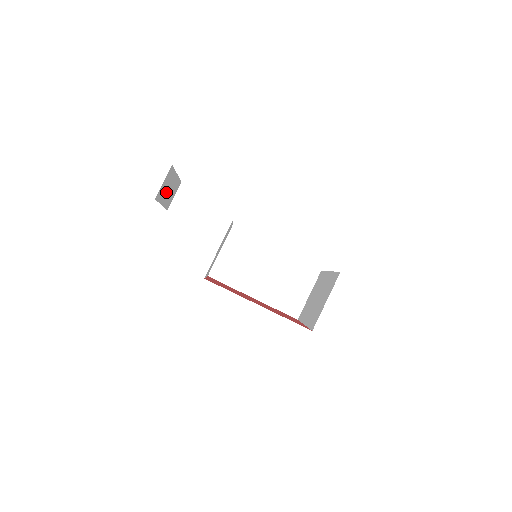
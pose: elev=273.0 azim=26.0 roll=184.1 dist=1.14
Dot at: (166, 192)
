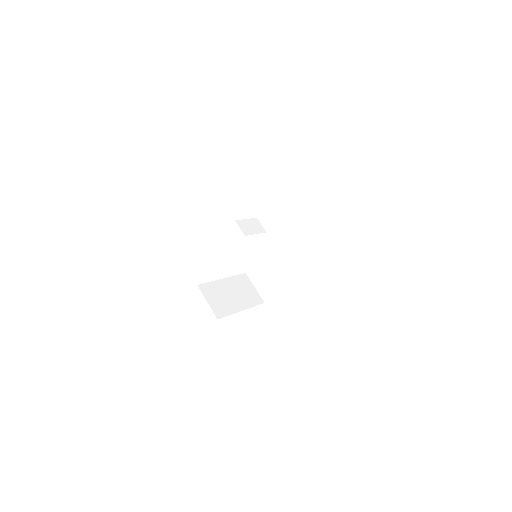
Dot at: occluded
